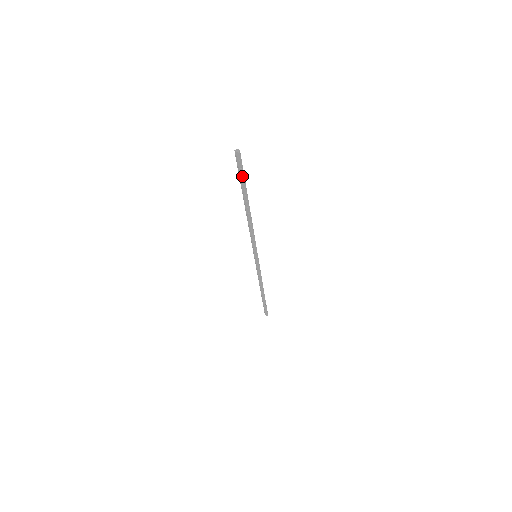
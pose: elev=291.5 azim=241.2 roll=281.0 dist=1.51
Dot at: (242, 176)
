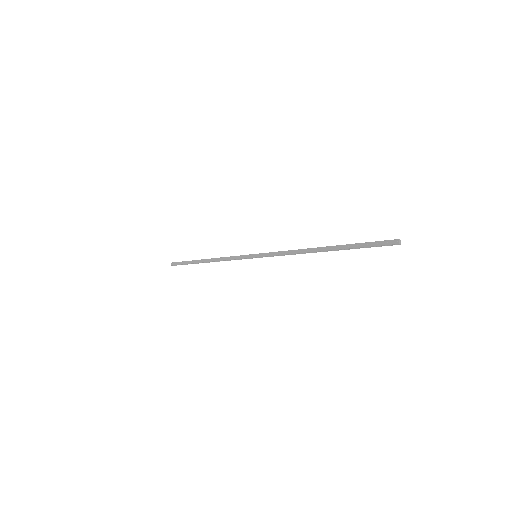
Dot at: (368, 246)
